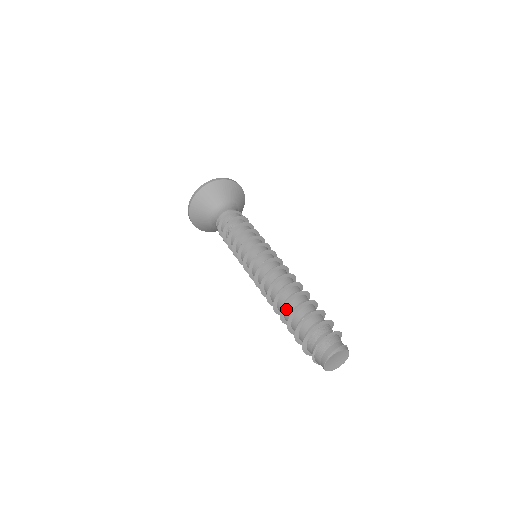
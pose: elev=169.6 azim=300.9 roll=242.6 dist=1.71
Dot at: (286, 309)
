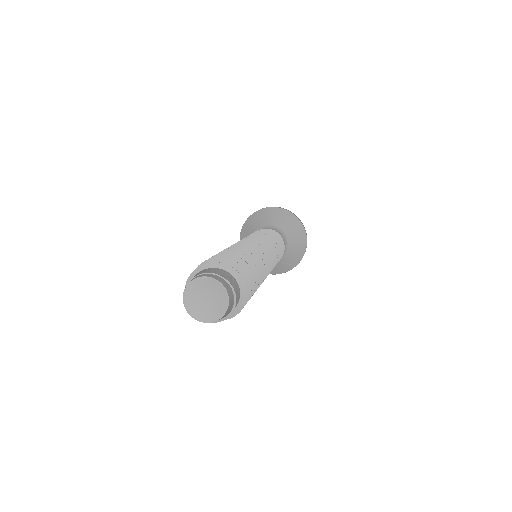
Dot at: occluded
